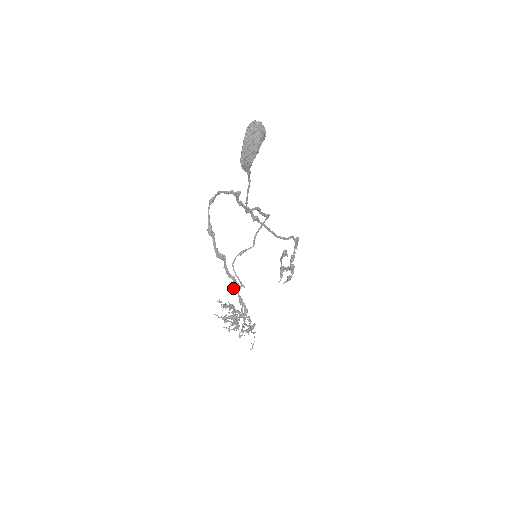
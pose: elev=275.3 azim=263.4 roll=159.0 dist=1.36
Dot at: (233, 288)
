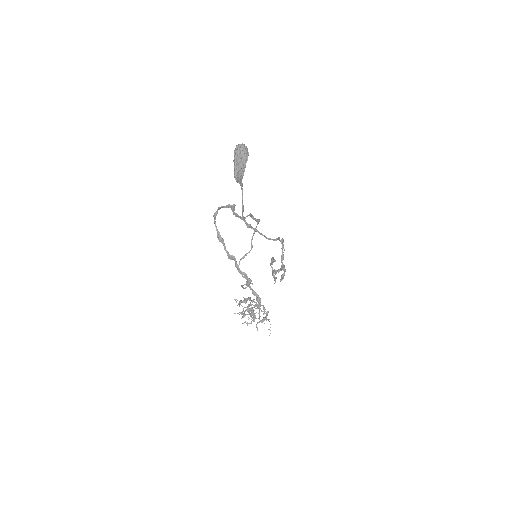
Dot at: occluded
